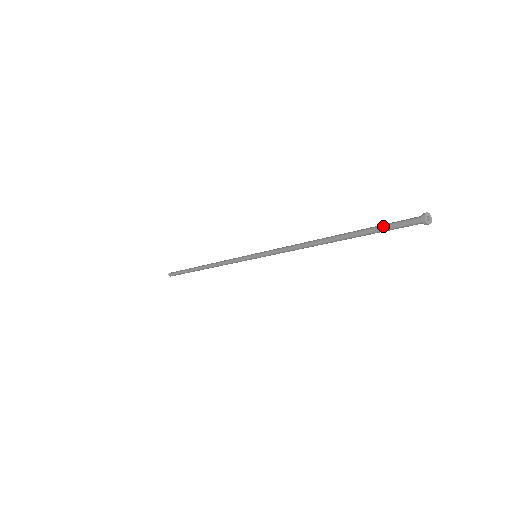
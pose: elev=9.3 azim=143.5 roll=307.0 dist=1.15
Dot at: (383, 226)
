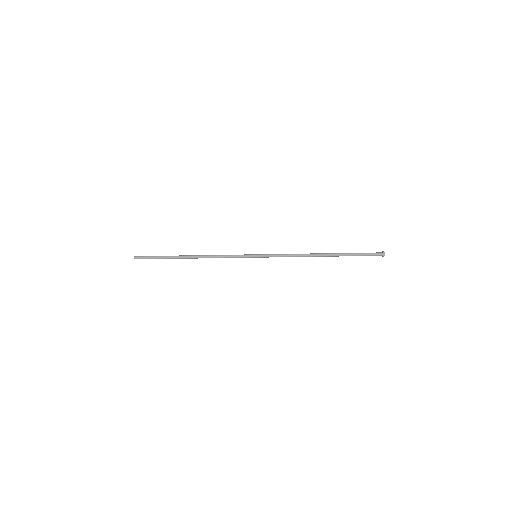
Dot at: (361, 253)
